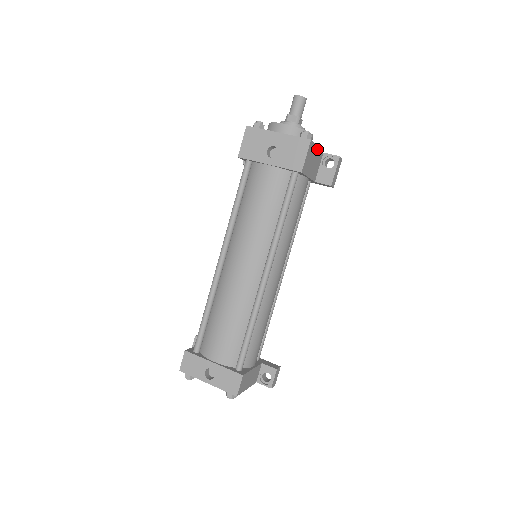
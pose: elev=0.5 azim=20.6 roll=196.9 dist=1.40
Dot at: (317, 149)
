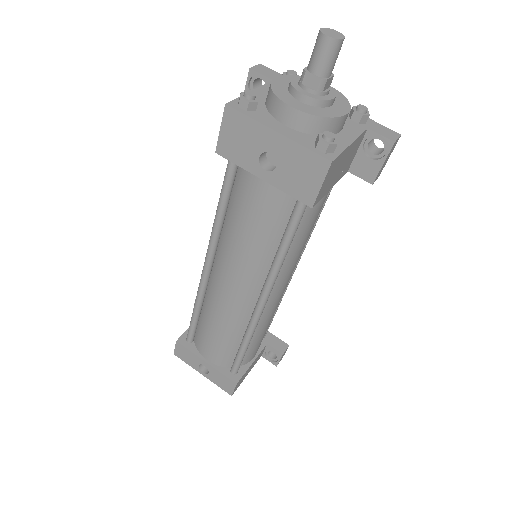
Dot at: (350, 145)
